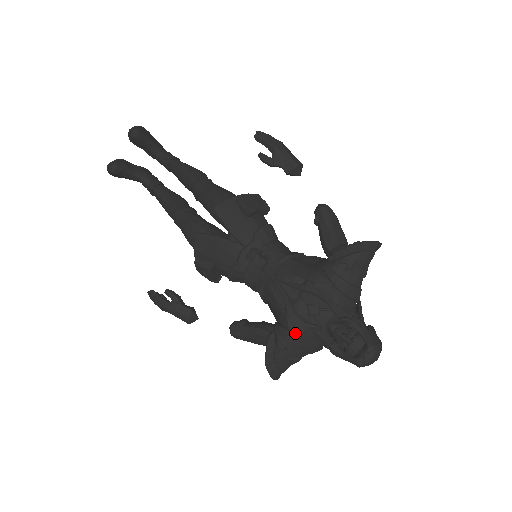
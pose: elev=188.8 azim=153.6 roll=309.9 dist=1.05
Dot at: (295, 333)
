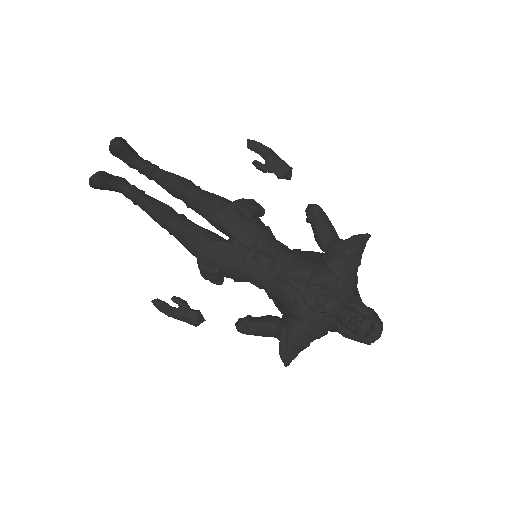
Dot at: (308, 323)
